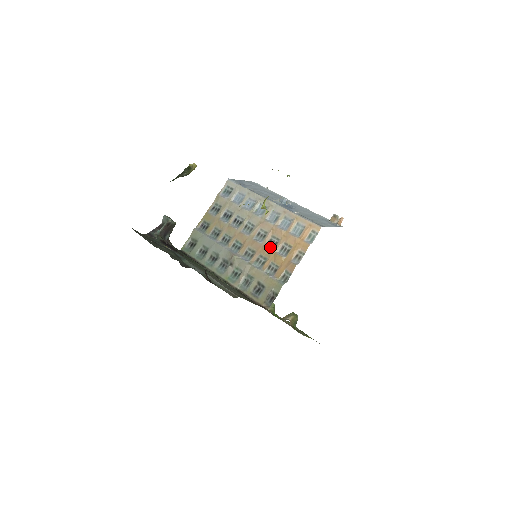
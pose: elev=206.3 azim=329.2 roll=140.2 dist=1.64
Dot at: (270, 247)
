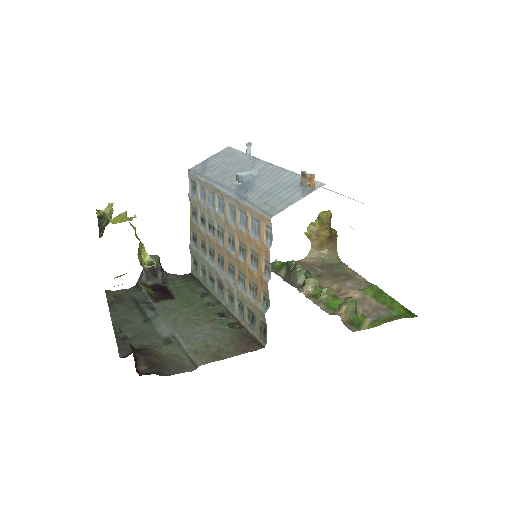
Dot at: (242, 258)
